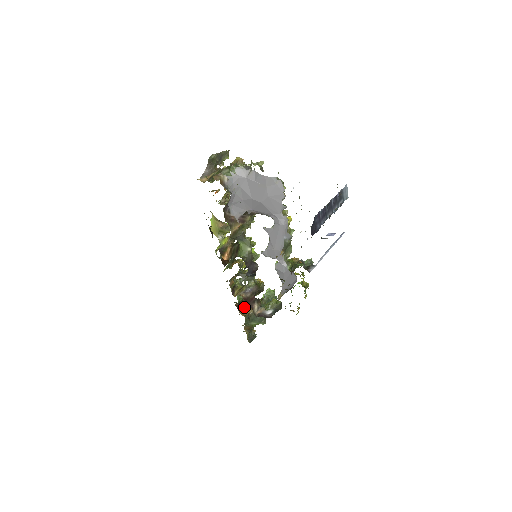
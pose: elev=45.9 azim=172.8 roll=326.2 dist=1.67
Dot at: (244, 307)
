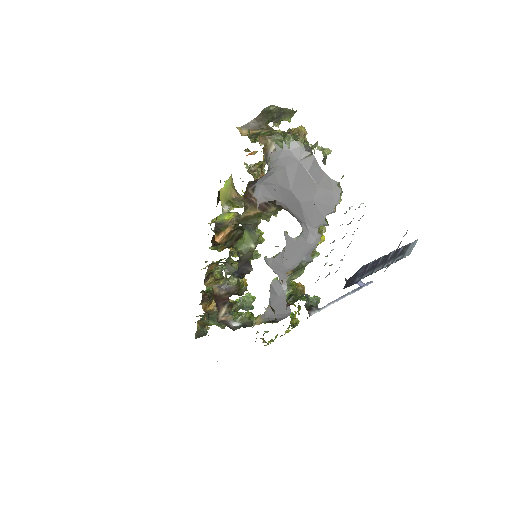
Dot at: (210, 300)
